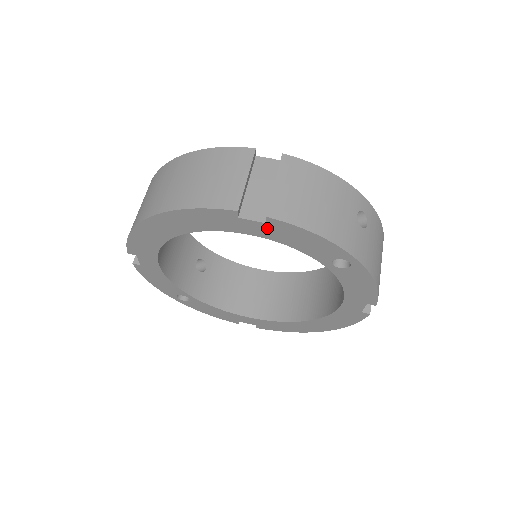
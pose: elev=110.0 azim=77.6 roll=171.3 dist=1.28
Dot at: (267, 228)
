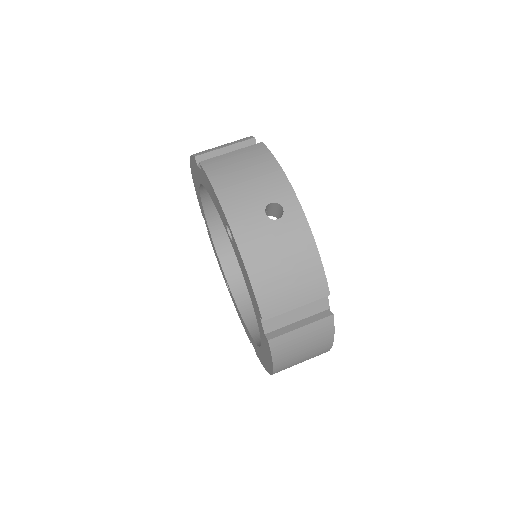
Dot at: (204, 178)
